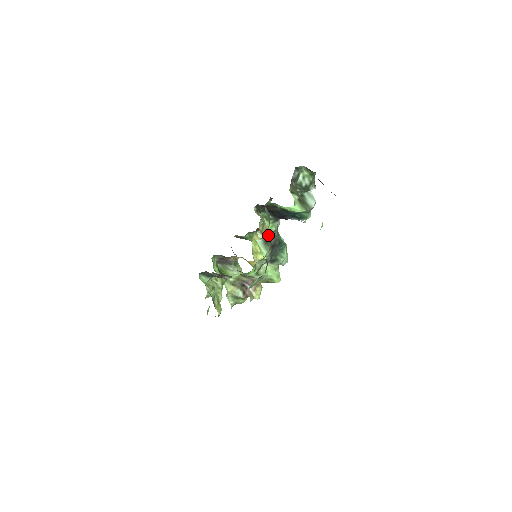
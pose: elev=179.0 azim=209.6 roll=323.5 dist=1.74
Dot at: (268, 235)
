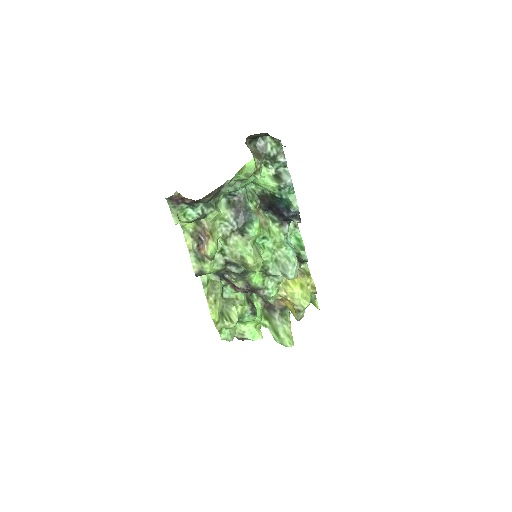
Dot at: (232, 196)
